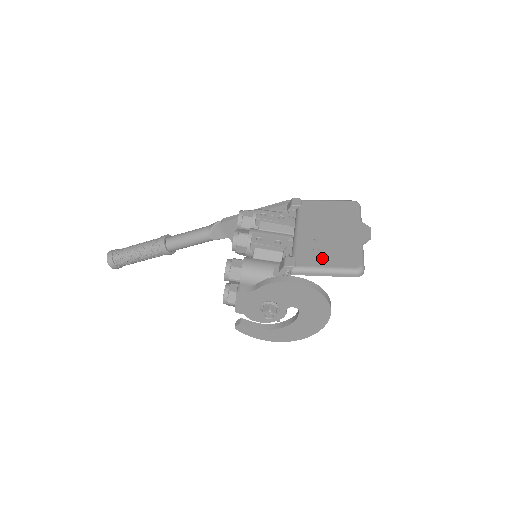
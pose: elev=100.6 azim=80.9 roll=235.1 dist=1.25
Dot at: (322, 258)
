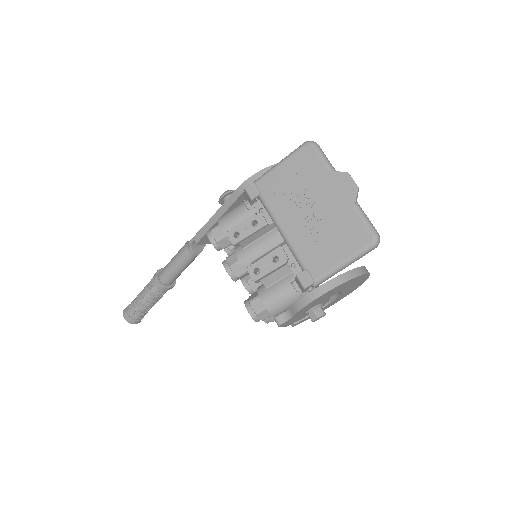
Dot at: (331, 252)
